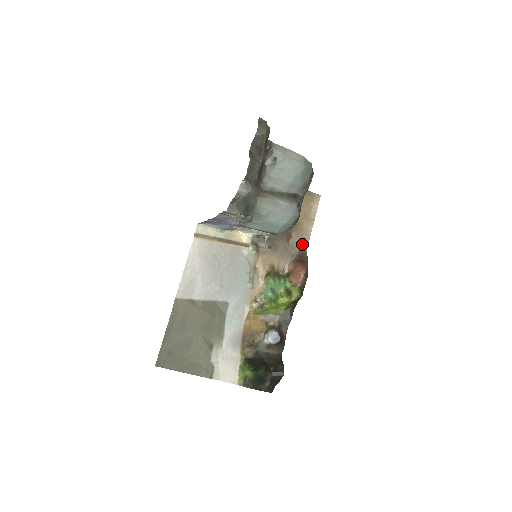
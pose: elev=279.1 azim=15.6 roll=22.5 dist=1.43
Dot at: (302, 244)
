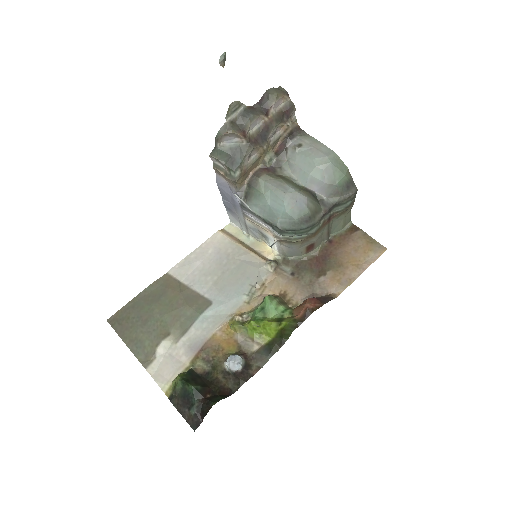
Dot at: (335, 289)
